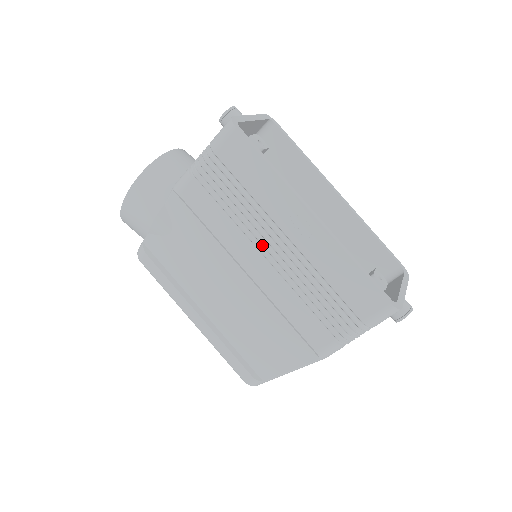
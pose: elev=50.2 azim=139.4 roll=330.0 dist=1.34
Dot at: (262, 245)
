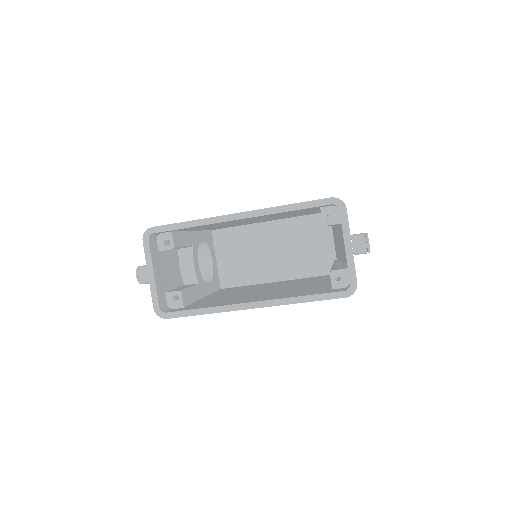
Dot at: occluded
